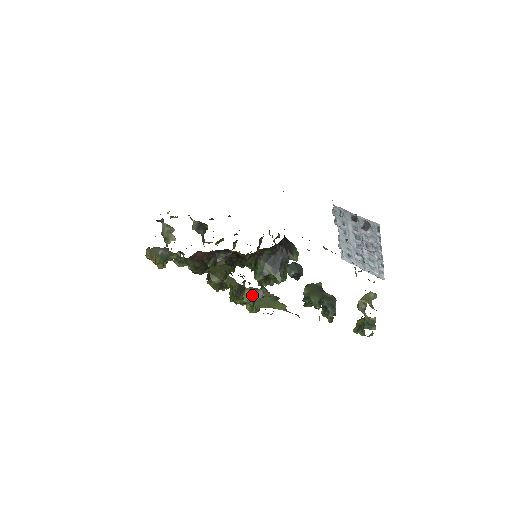
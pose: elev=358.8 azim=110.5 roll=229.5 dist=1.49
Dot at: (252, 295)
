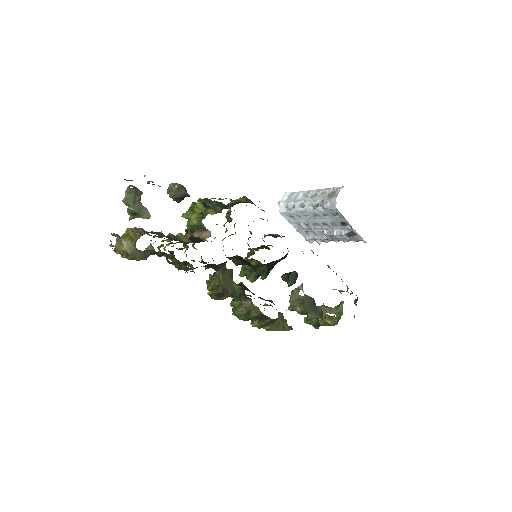
Dot at: (270, 322)
